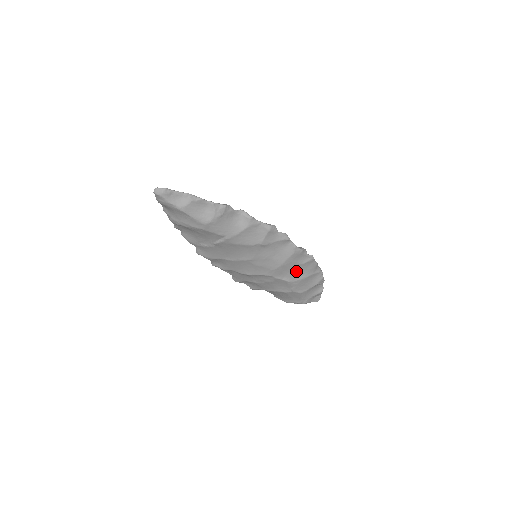
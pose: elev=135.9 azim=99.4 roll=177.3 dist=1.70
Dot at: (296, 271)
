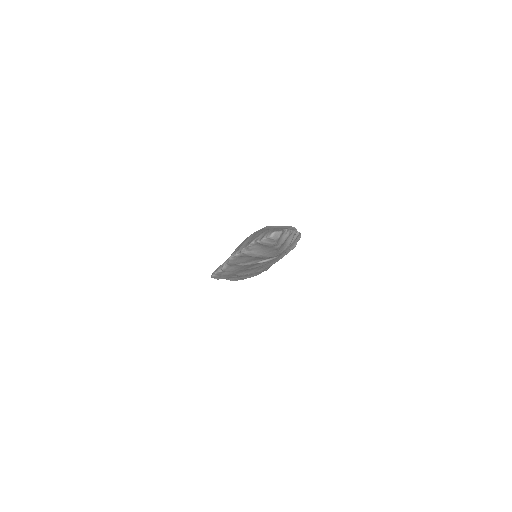
Dot at: occluded
